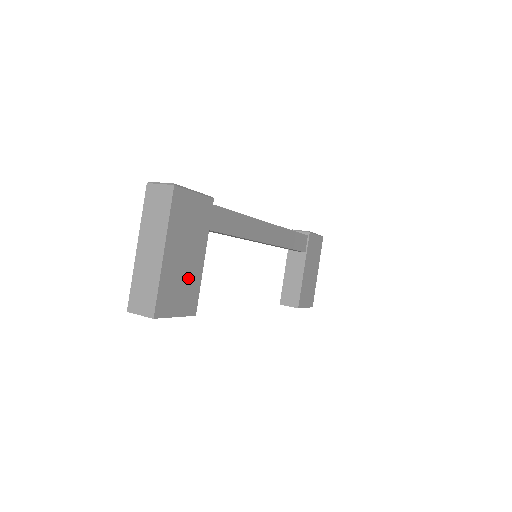
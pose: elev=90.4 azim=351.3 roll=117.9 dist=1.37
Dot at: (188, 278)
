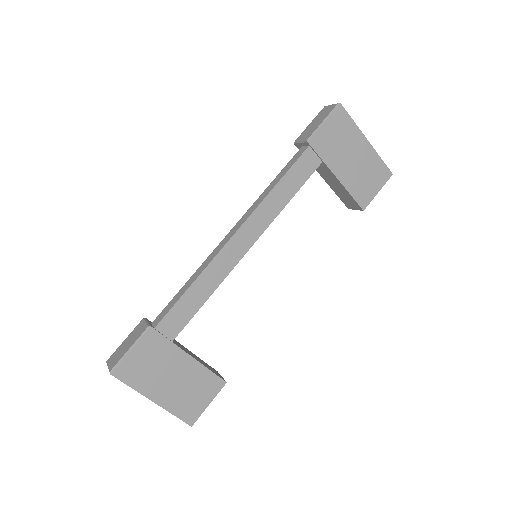
Dot at: (192, 381)
